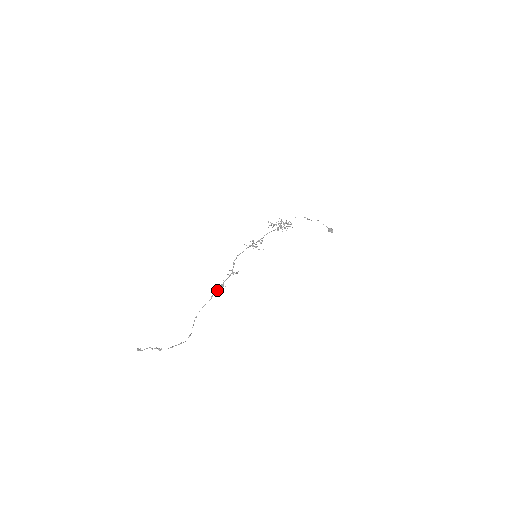
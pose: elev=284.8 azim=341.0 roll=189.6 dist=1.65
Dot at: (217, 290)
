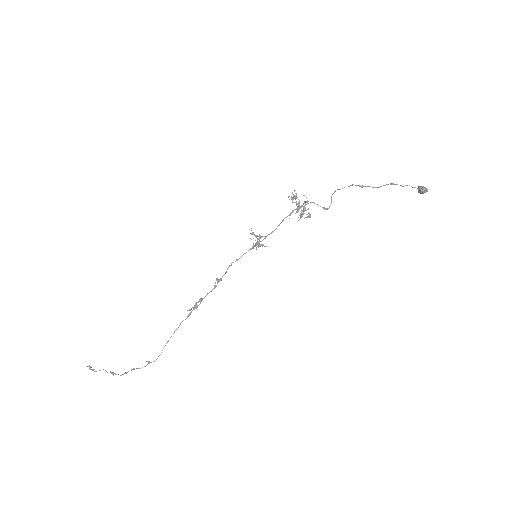
Dot at: occluded
